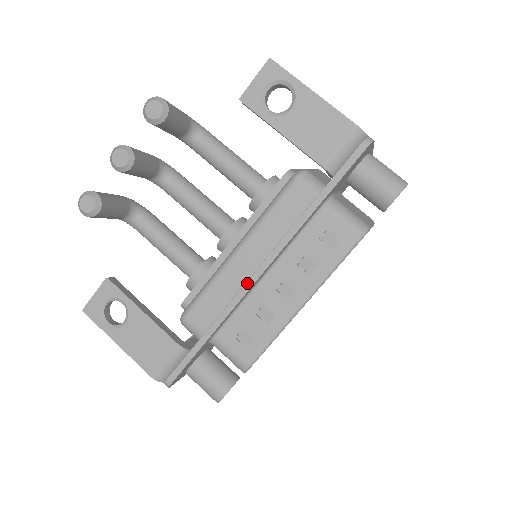
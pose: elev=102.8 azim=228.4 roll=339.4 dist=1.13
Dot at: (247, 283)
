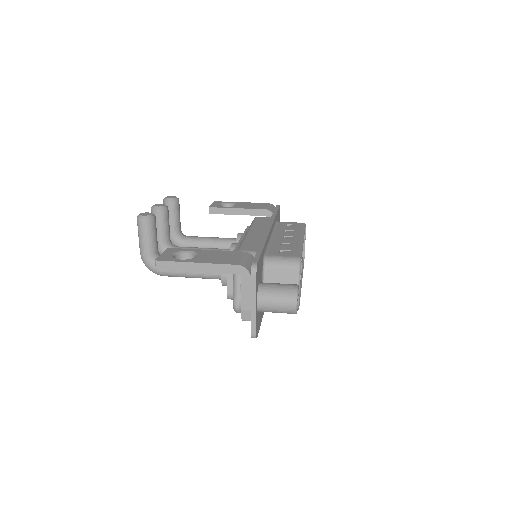
Dot at: (266, 231)
